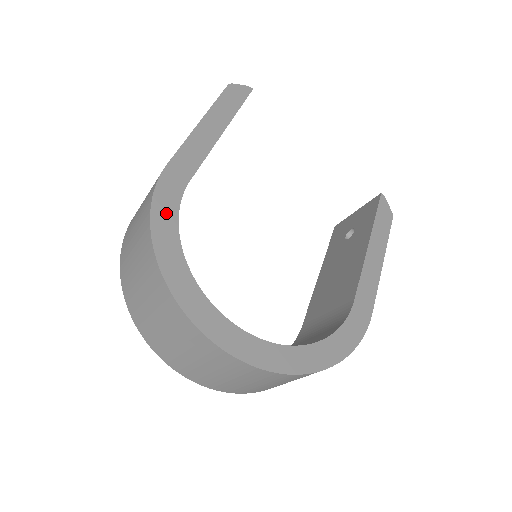
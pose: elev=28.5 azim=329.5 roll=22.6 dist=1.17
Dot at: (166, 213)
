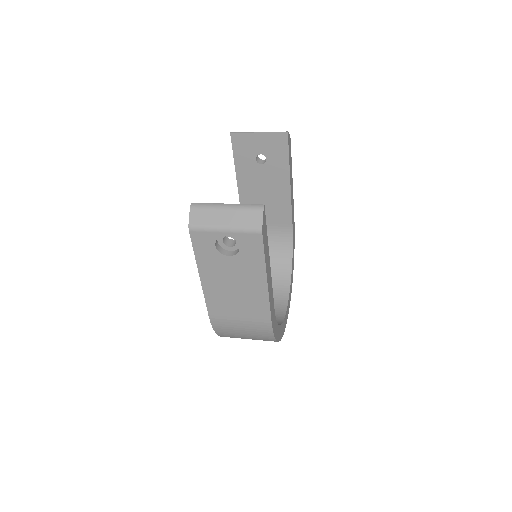
Dot at: (276, 330)
